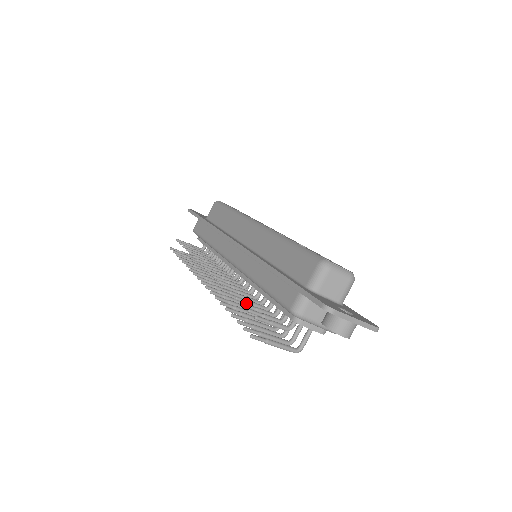
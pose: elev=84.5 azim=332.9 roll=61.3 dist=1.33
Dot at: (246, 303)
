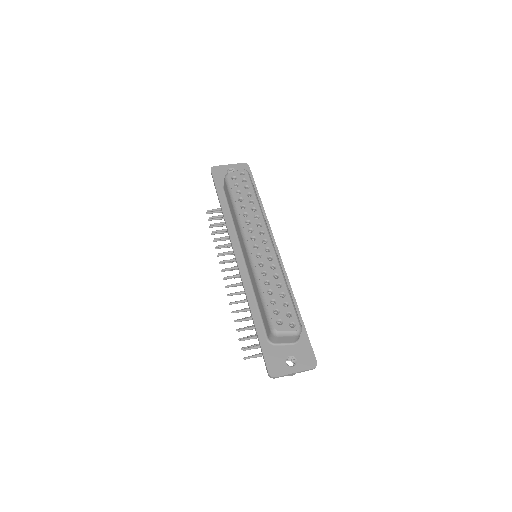
Dot at: occluded
